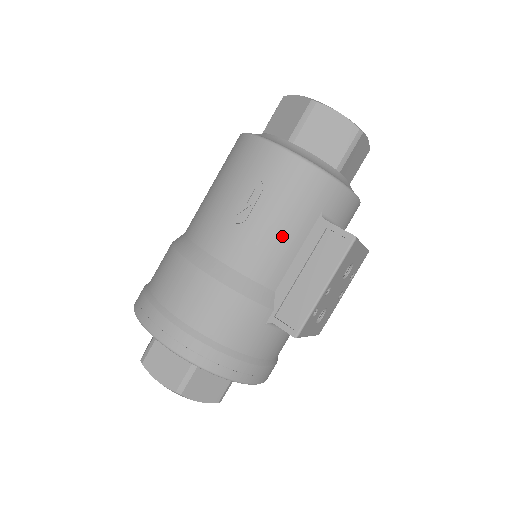
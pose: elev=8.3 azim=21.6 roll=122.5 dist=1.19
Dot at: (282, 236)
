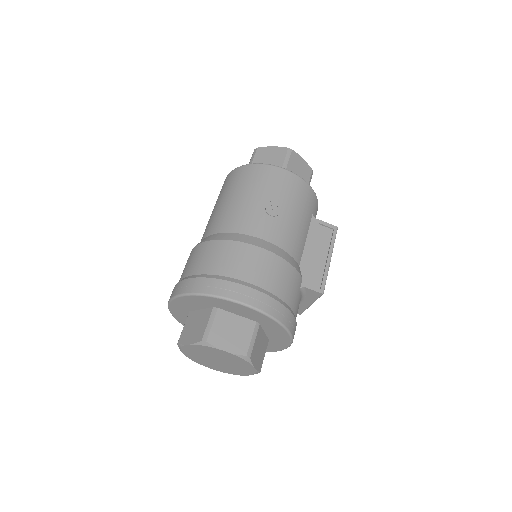
Dot at: (300, 226)
